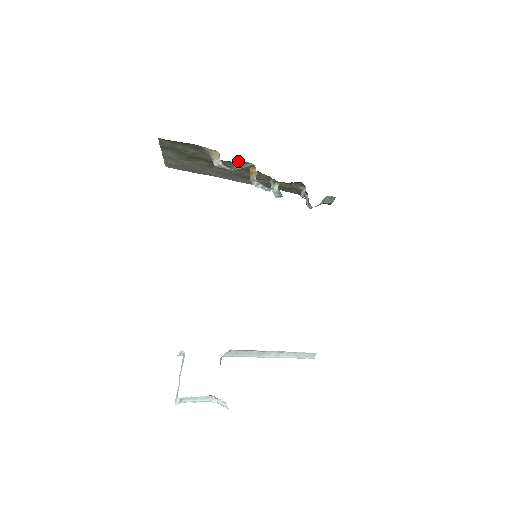
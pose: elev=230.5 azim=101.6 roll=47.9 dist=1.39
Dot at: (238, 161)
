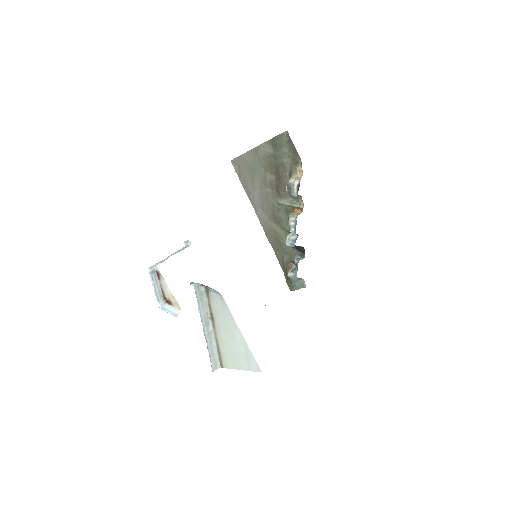
Dot at: (299, 196)
